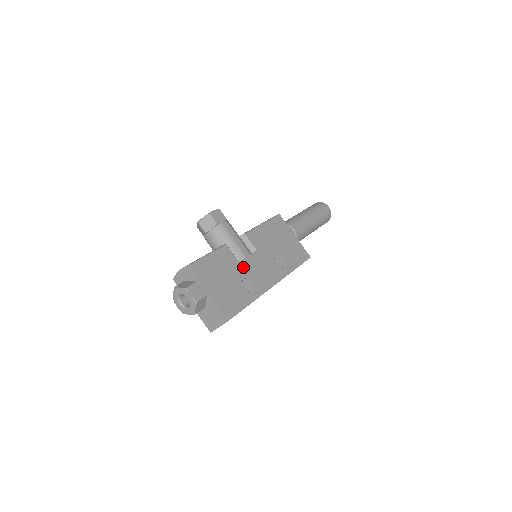
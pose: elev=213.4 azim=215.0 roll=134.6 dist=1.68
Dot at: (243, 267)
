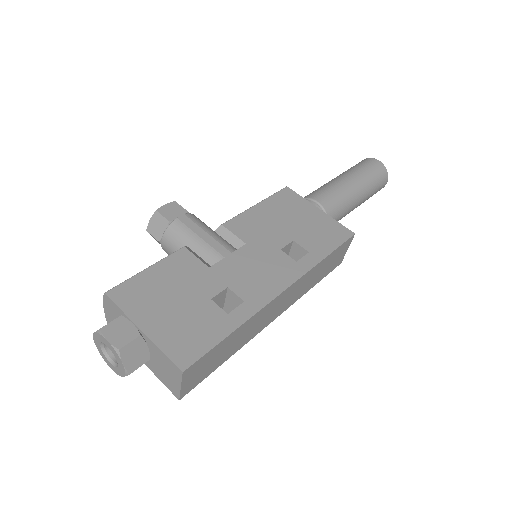
Dot at: (218, 274)
